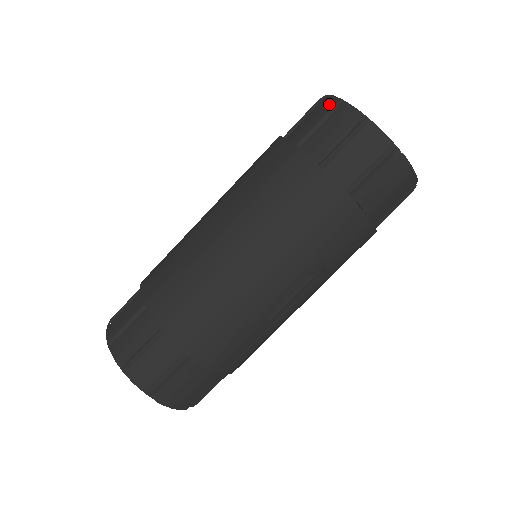
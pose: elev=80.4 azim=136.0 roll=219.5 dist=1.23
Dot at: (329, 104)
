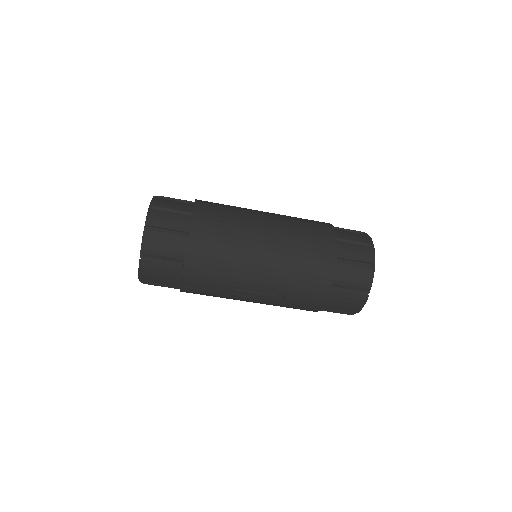
Dot at: (367, 240)
